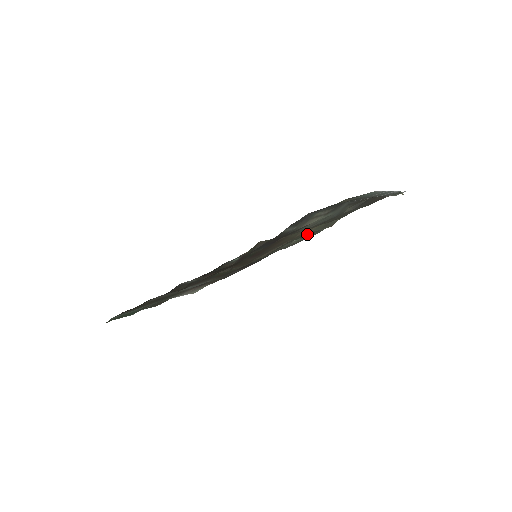
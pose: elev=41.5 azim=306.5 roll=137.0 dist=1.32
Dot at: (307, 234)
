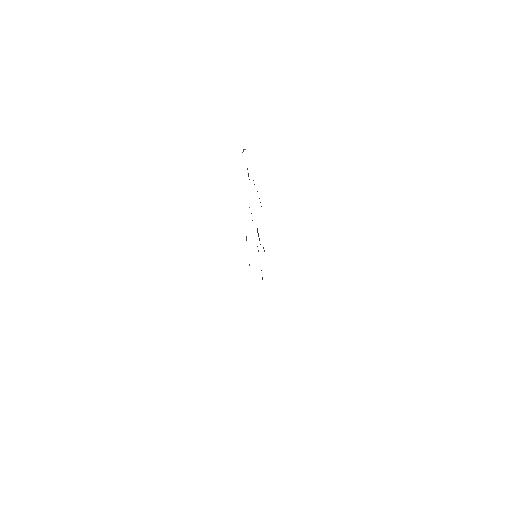
Dot at: occluded
